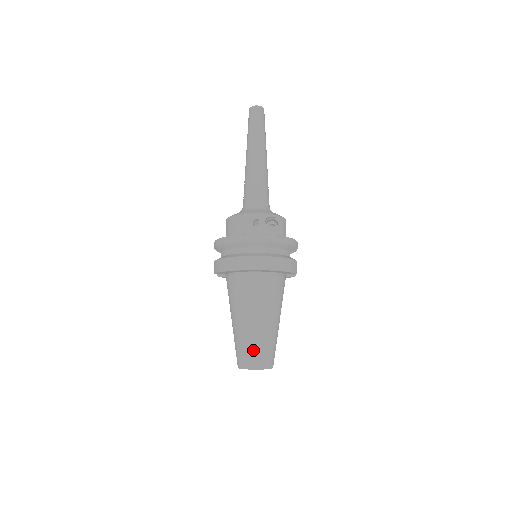
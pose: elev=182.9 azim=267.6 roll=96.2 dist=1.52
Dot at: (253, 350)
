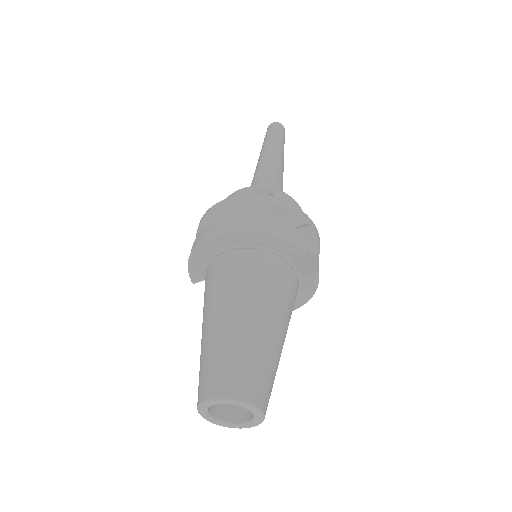
Dot at: (212, 364)
